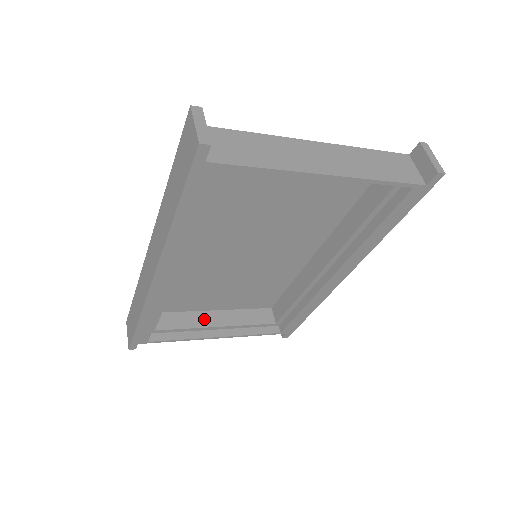
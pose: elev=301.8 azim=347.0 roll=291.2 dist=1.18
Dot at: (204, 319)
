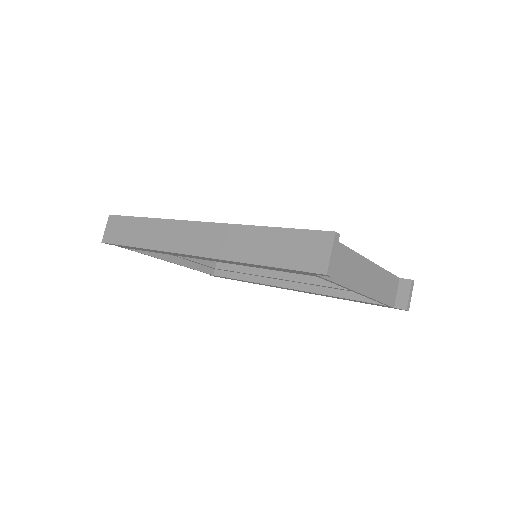
Dot at: occluded
